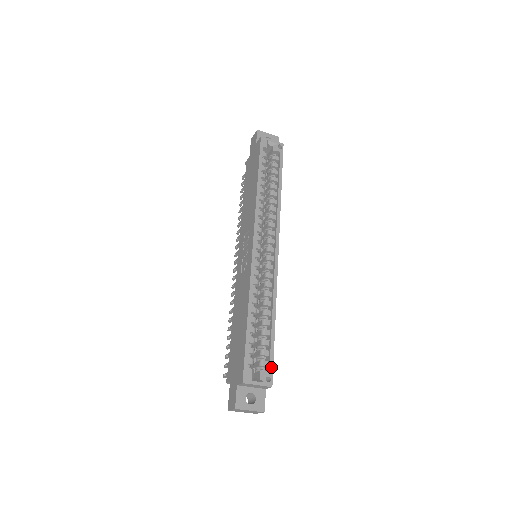
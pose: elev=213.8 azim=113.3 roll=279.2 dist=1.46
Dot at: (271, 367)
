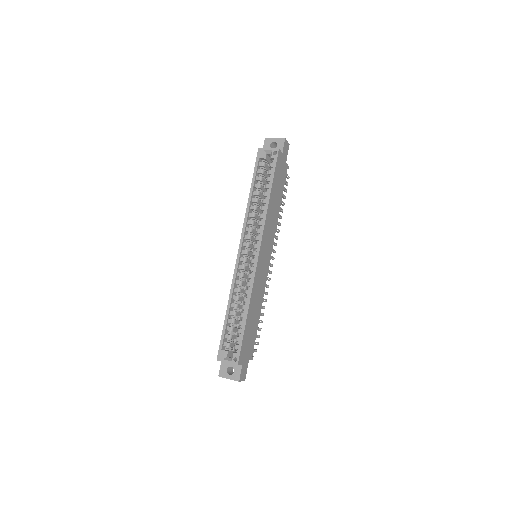
Dot at: (239, 350)
